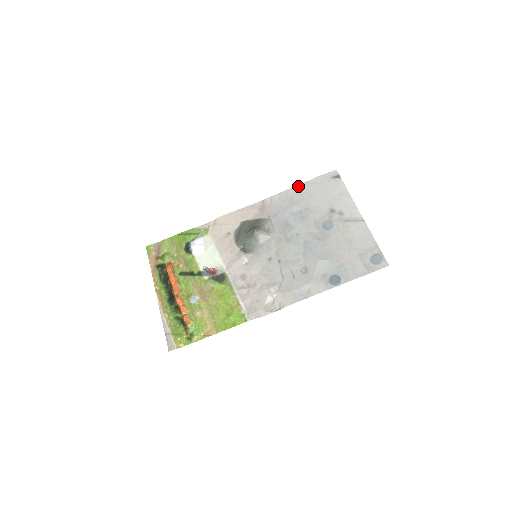
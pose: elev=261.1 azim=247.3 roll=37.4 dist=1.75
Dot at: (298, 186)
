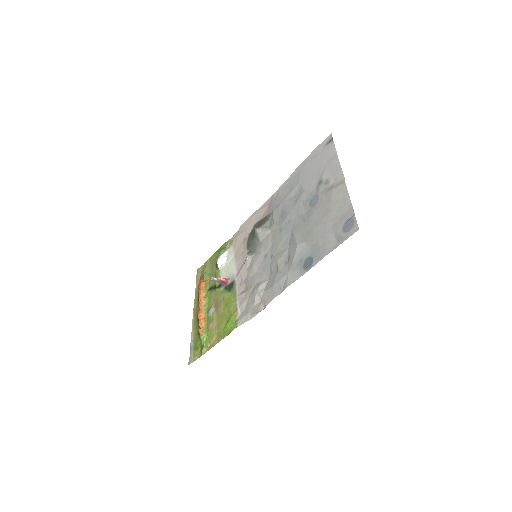
Dot at: (298, 168)
